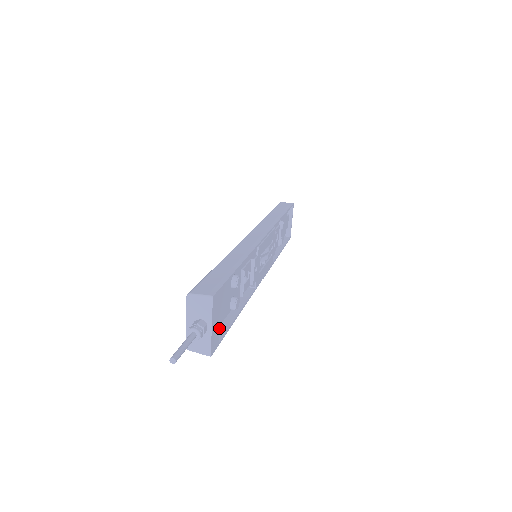
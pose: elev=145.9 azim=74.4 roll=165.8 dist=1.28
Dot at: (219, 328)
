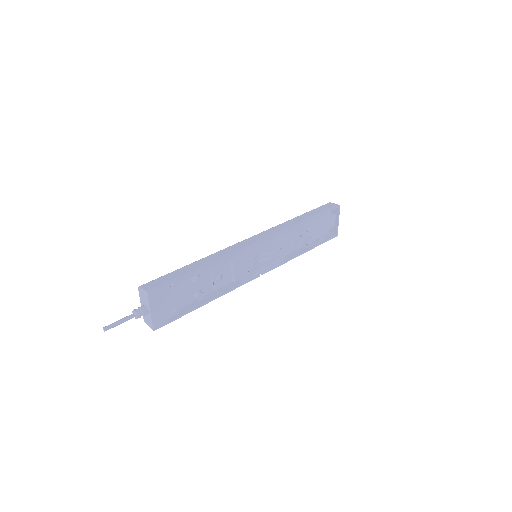
Dot at: (166, 313)
